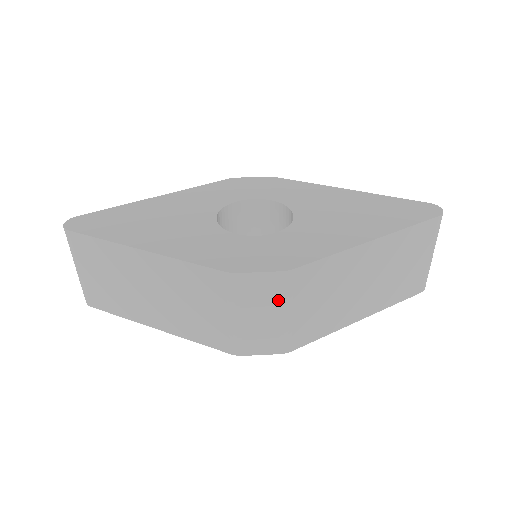
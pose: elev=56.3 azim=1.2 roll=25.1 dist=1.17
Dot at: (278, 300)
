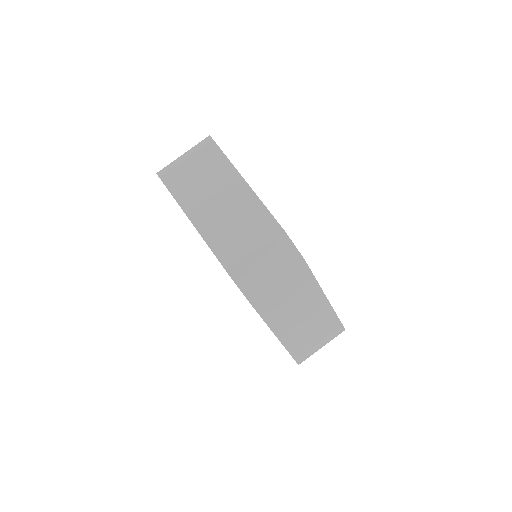
Dot at: (283, 268)
